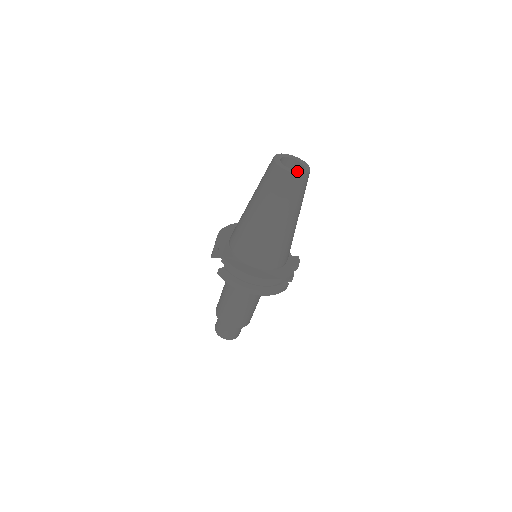
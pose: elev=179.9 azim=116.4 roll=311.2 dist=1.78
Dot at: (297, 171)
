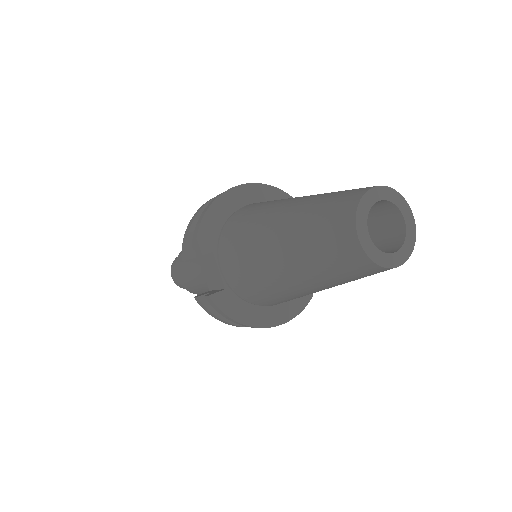
Dot at: (395, 257)
